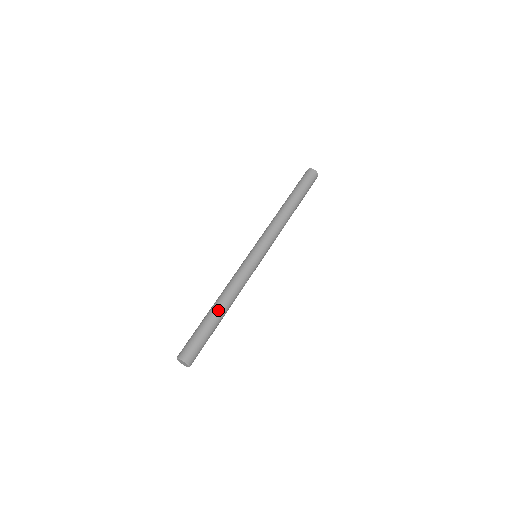
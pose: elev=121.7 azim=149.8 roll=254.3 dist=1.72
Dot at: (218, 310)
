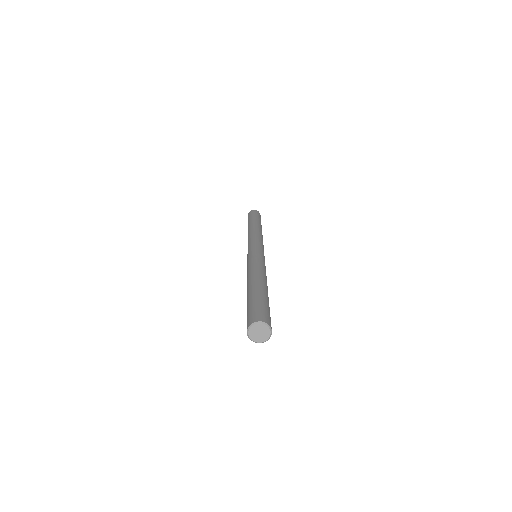
Dot at: (264, 284)
